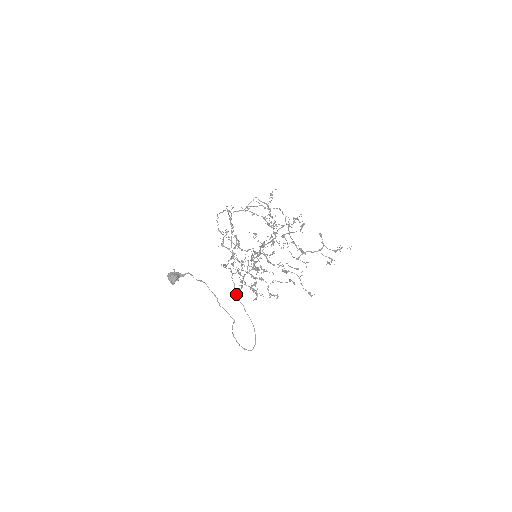
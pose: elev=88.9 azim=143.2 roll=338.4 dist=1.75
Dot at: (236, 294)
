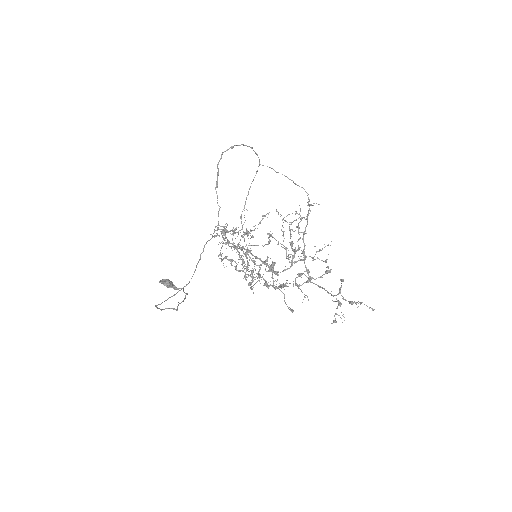
Dot at: (204, 245)
